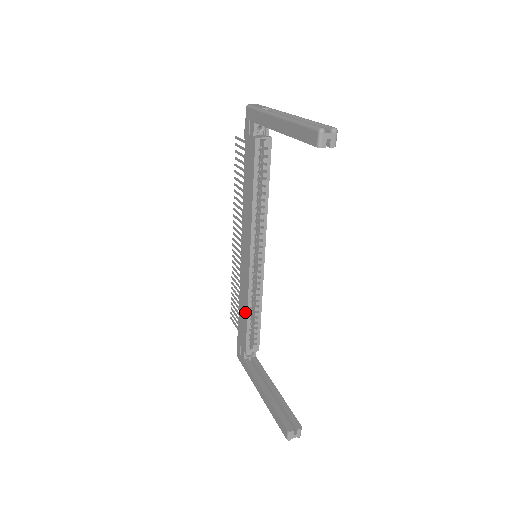
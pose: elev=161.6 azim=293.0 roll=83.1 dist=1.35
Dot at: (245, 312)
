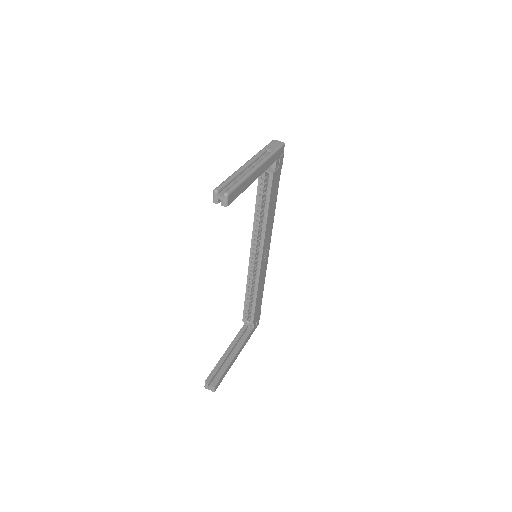
Dot at: occluded
